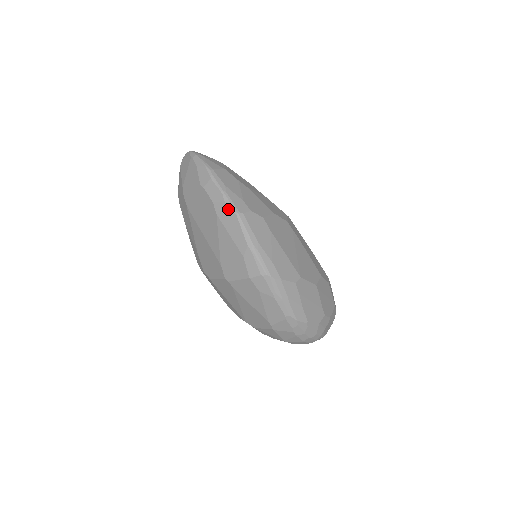
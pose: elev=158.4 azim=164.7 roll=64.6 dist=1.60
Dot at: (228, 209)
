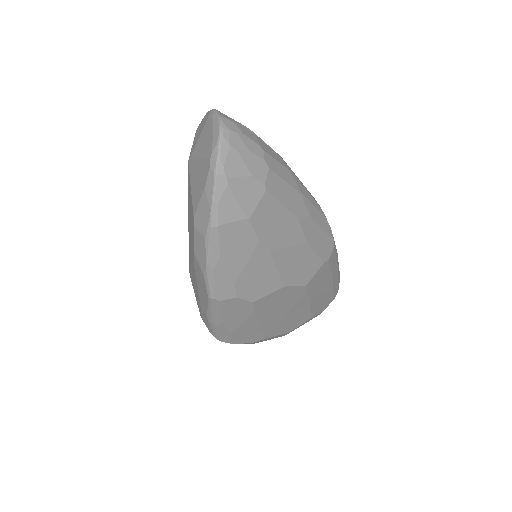
Dot at: (204, 283)
